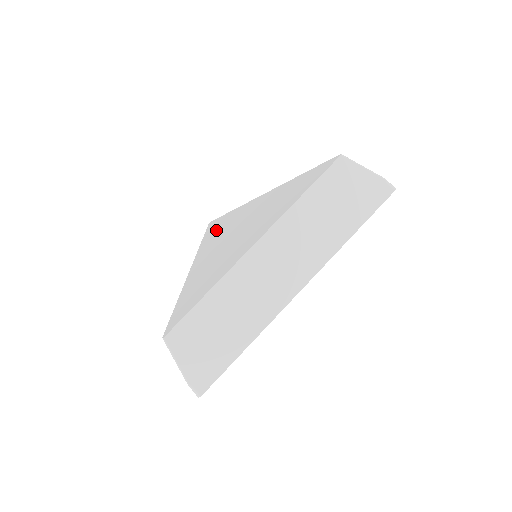
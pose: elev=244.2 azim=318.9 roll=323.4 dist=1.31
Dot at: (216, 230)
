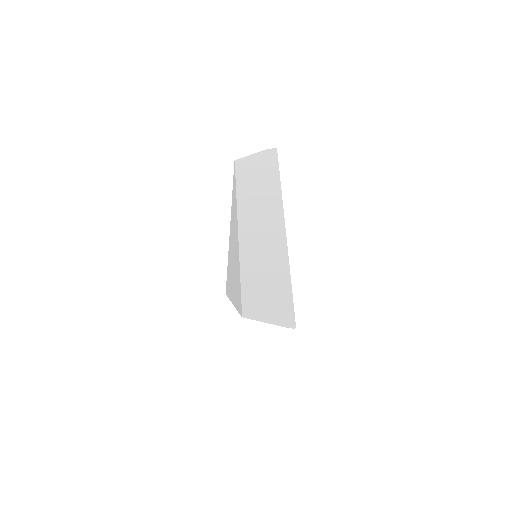
Dot at: (233, 203)
